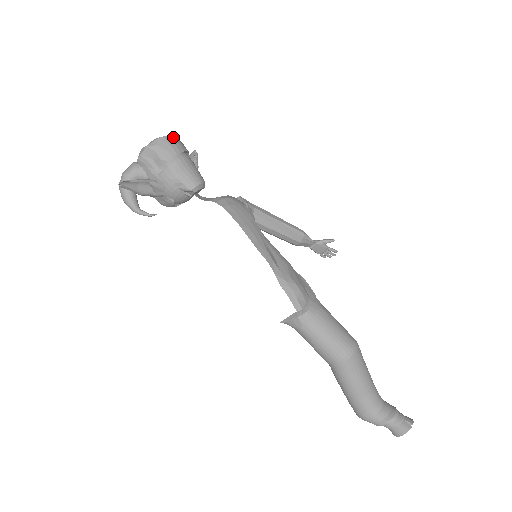
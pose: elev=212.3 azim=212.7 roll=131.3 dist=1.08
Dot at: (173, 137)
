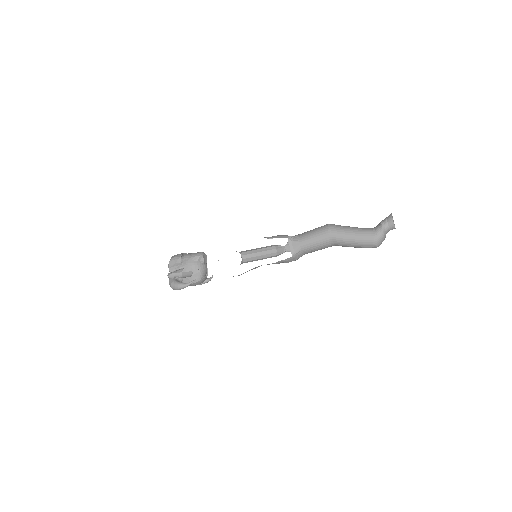
Dot at: occluded
